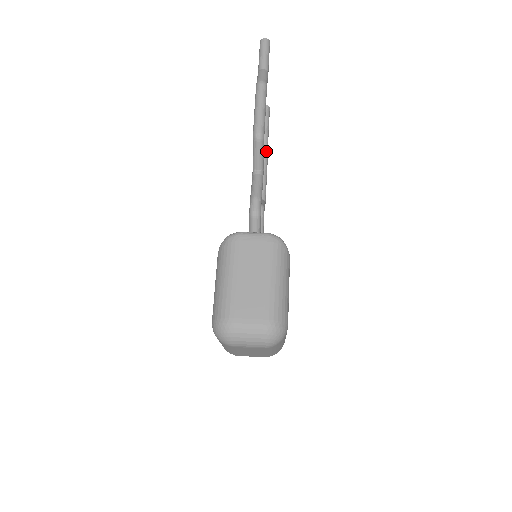
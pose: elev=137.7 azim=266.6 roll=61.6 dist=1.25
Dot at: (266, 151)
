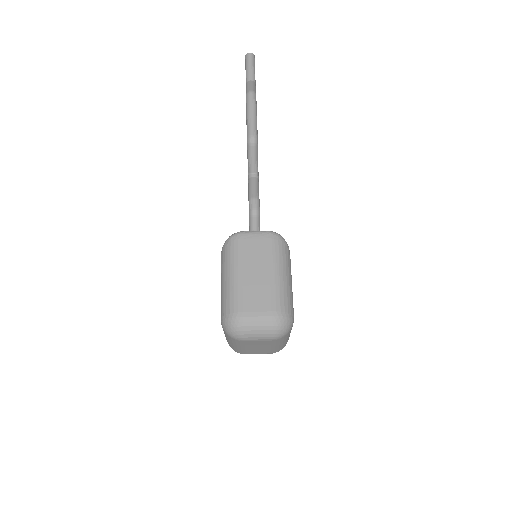
Dot at: occluded
